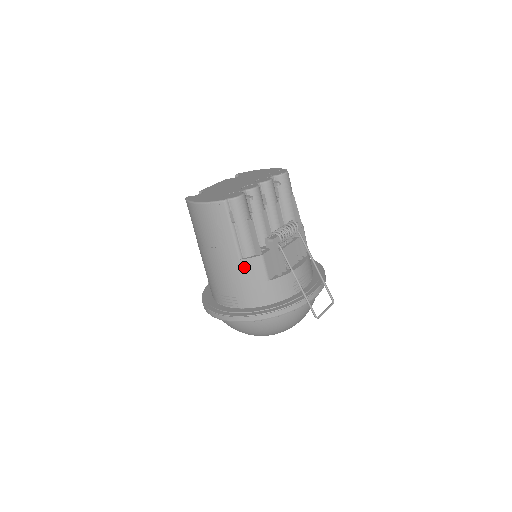
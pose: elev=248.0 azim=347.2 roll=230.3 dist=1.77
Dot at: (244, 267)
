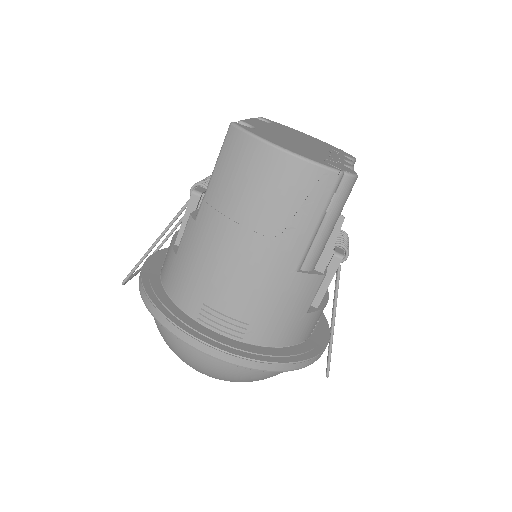
Dot at: (295, 284)
